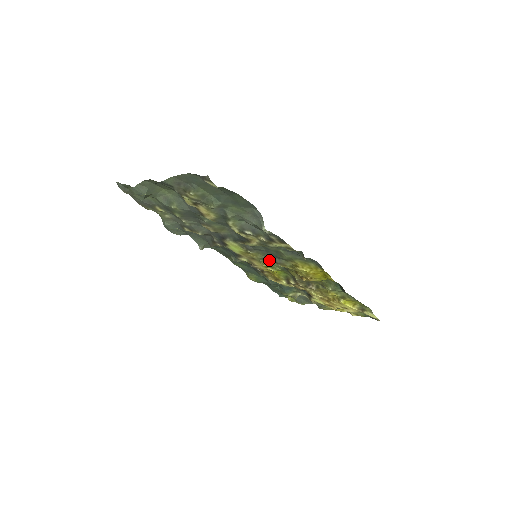
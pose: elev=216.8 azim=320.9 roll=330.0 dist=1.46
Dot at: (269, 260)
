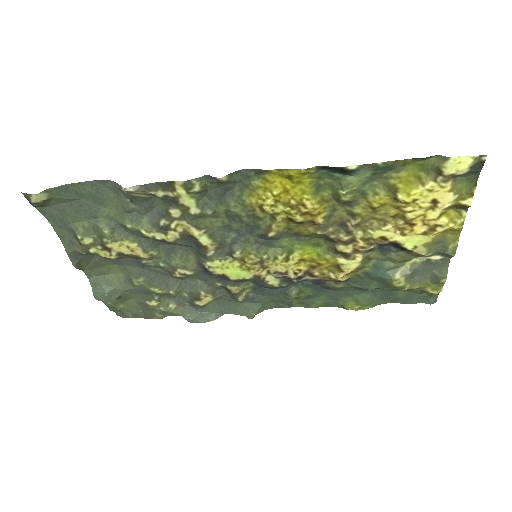
Dot at: (273, 246)
